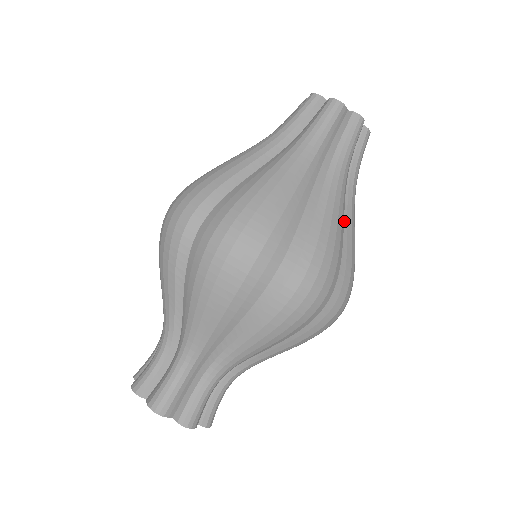
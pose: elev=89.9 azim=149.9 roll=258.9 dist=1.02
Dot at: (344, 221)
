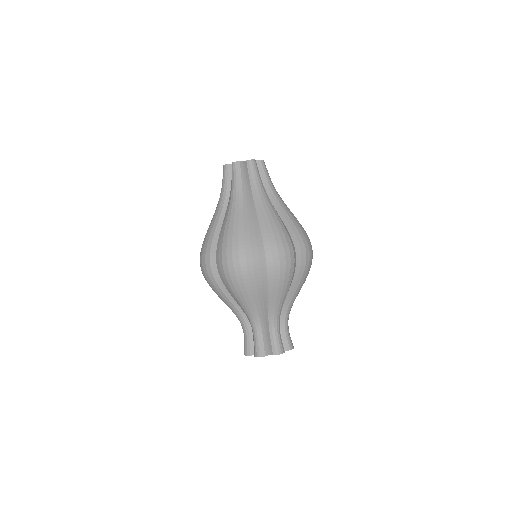
Dot at: (279, 212)
